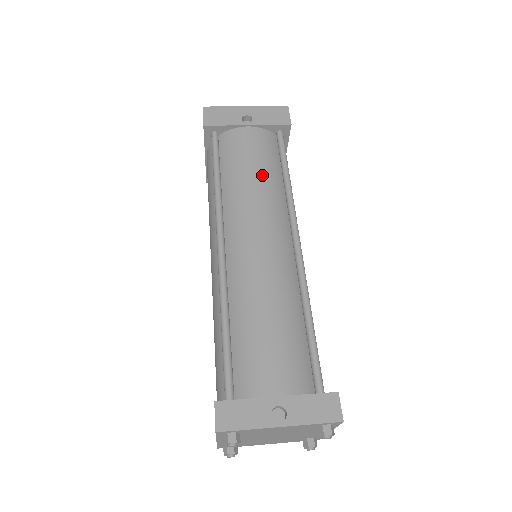
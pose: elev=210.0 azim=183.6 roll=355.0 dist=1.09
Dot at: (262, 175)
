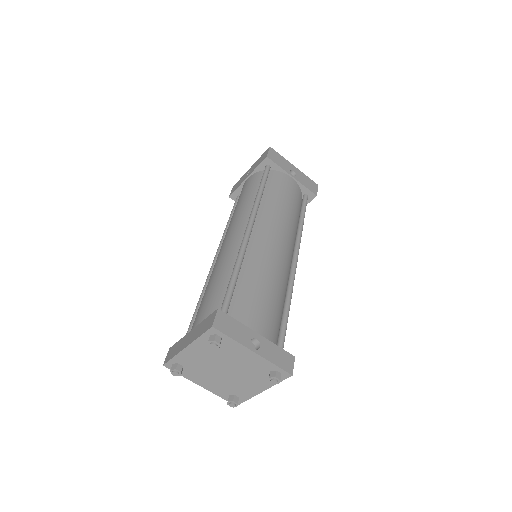
Dot at: (290, 209)
